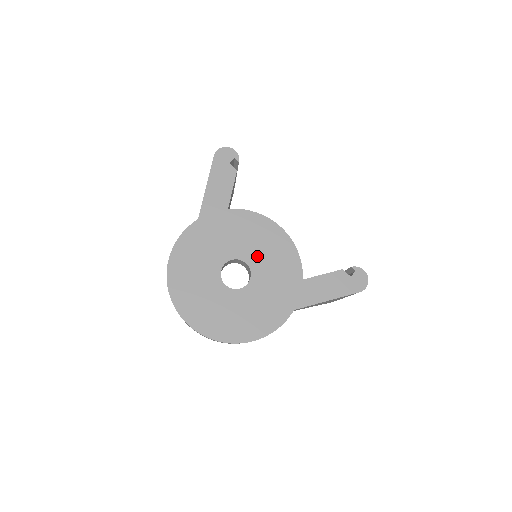
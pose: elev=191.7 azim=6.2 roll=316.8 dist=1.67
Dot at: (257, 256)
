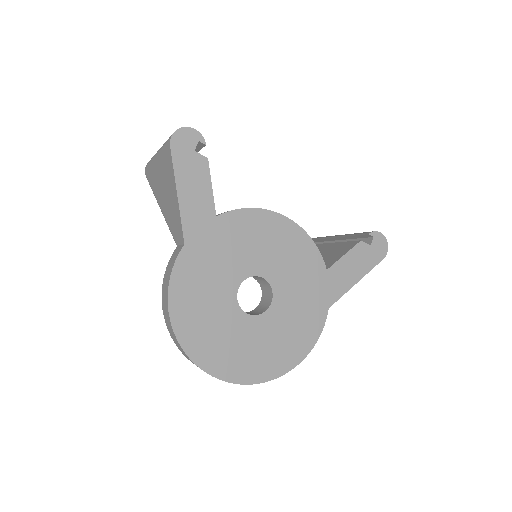
Dot at: (271, 263)
